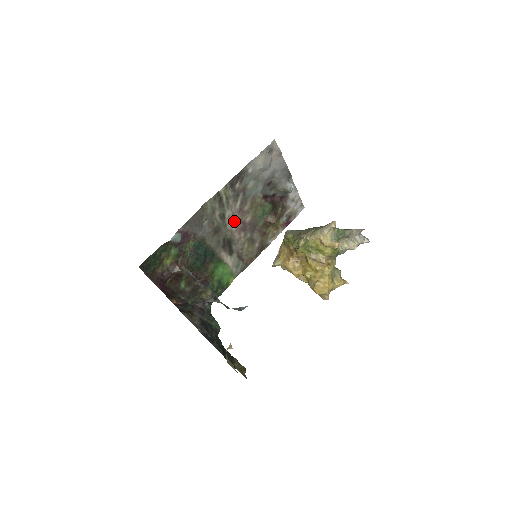
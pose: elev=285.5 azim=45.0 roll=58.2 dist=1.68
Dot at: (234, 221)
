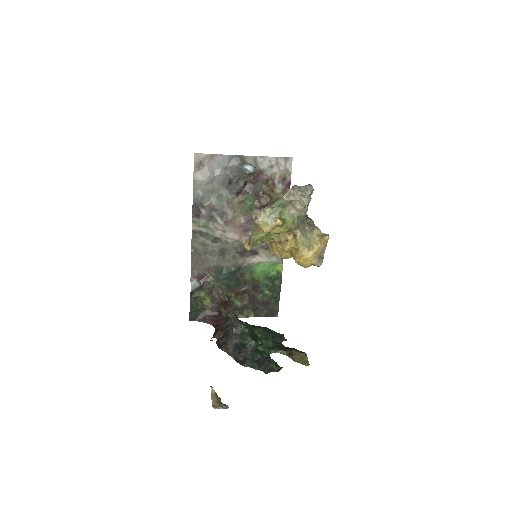
Dot at: (230, 233)
